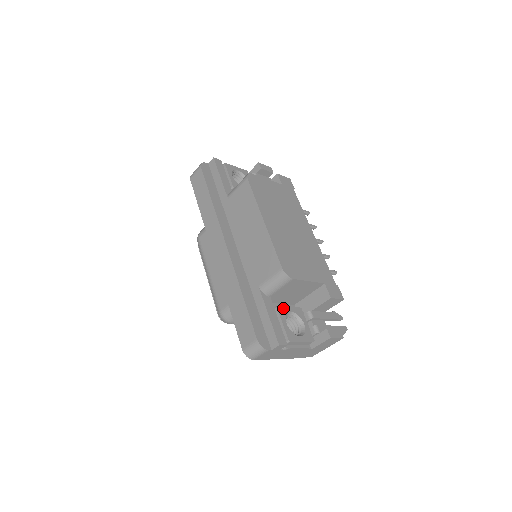
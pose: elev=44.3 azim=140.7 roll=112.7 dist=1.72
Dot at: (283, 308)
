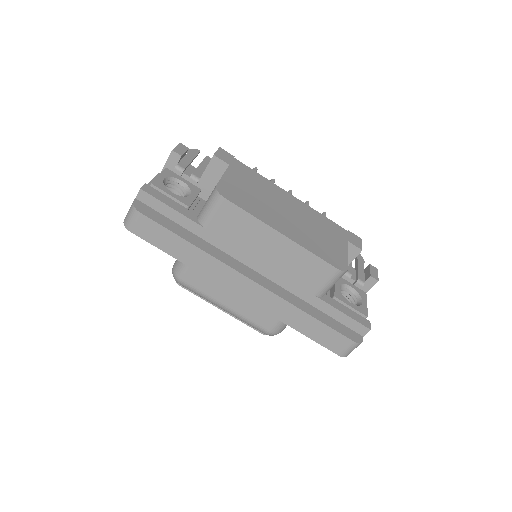
Dot at: (336, 292)
